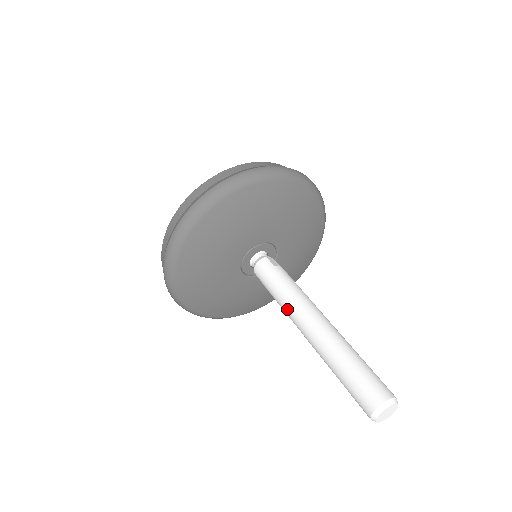
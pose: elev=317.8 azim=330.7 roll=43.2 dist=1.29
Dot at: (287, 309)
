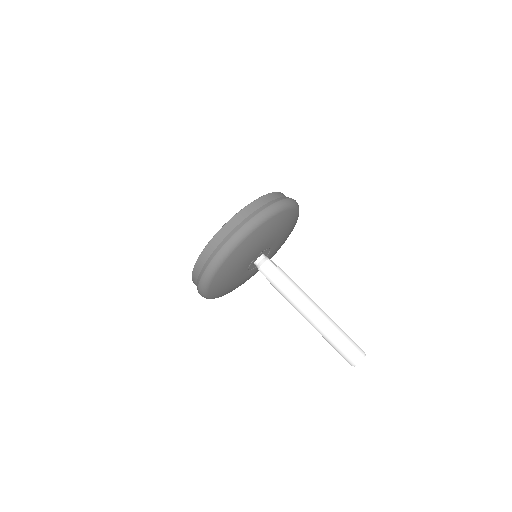
Dot at: (291, 299)
